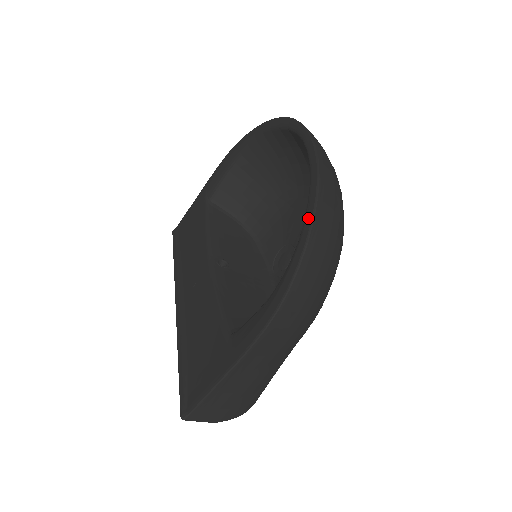
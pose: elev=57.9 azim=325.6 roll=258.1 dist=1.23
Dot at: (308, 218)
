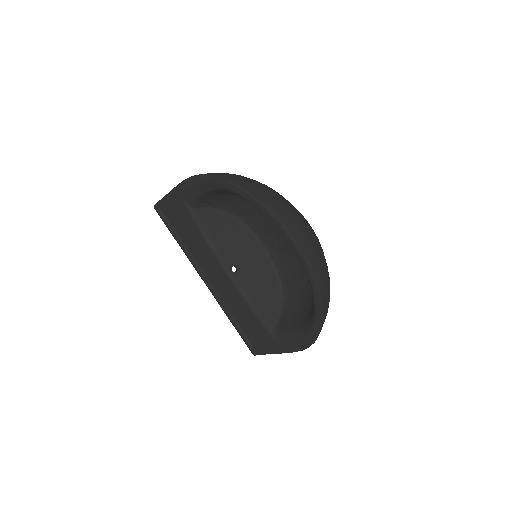
Dot at: (318, 316)
